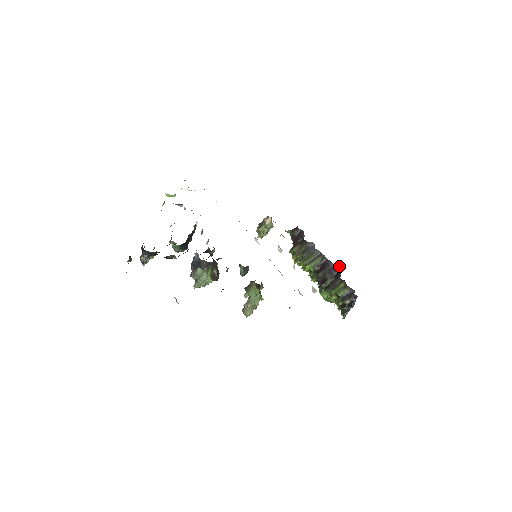
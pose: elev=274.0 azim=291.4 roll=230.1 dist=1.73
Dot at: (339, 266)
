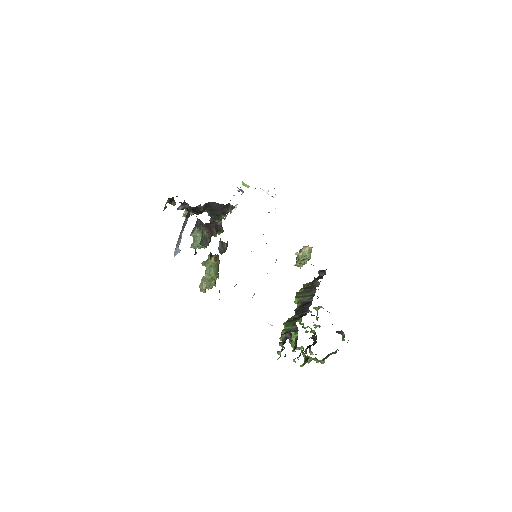
Dot at: (344, 336)
